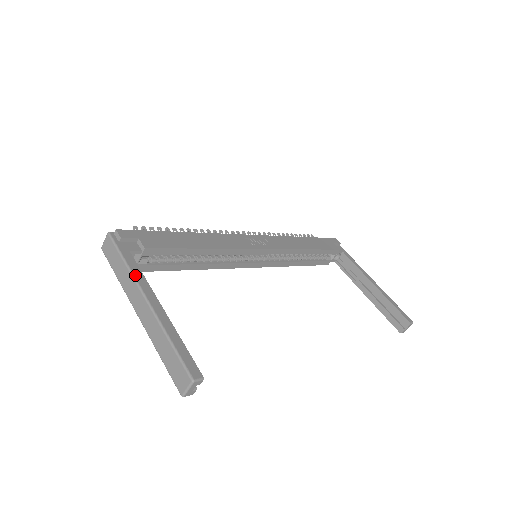
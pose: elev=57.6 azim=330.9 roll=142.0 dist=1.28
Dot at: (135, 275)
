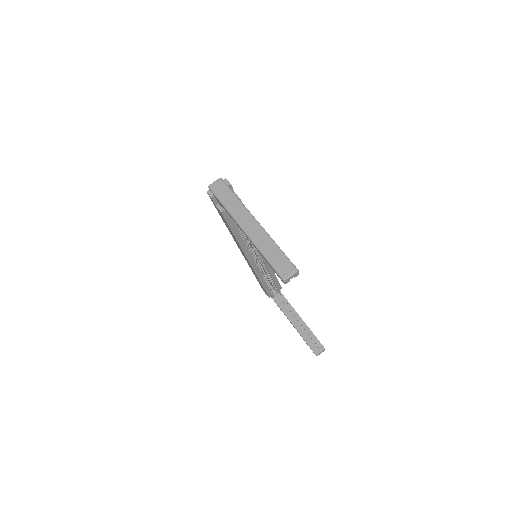
Dot at: (245, 207)
